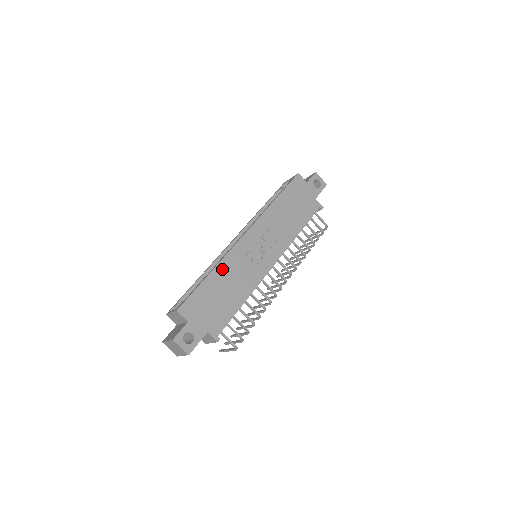
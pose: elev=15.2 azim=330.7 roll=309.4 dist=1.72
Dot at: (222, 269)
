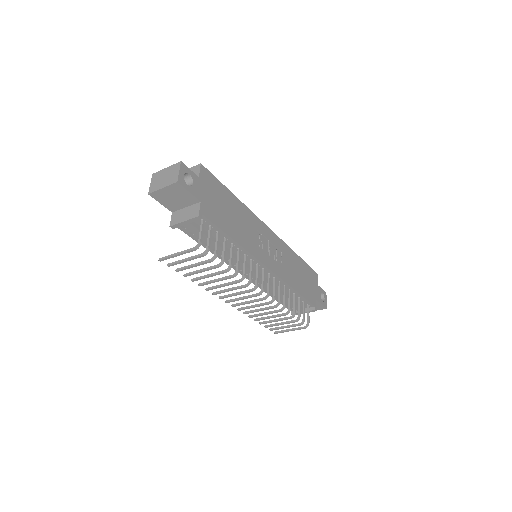
Dot at: (243, 209)
